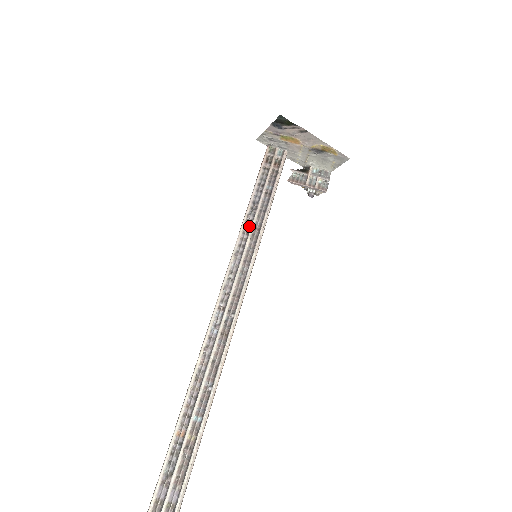
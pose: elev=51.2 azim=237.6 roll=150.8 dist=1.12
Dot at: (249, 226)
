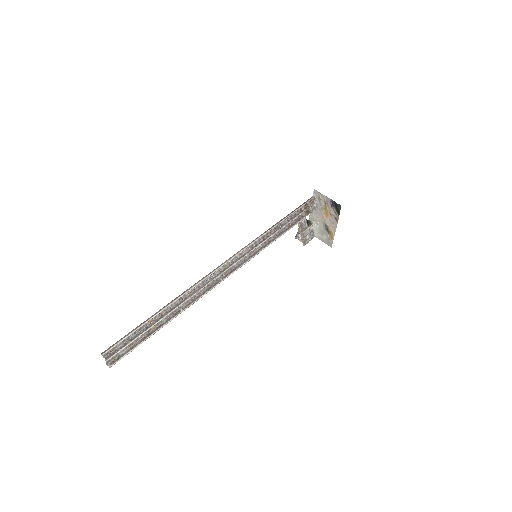
Dot at: (268, 236)
